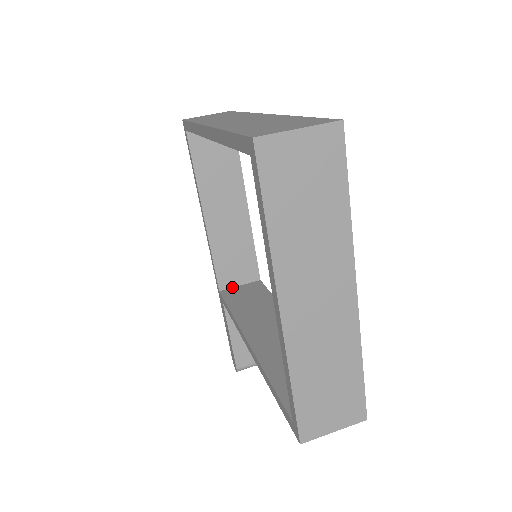
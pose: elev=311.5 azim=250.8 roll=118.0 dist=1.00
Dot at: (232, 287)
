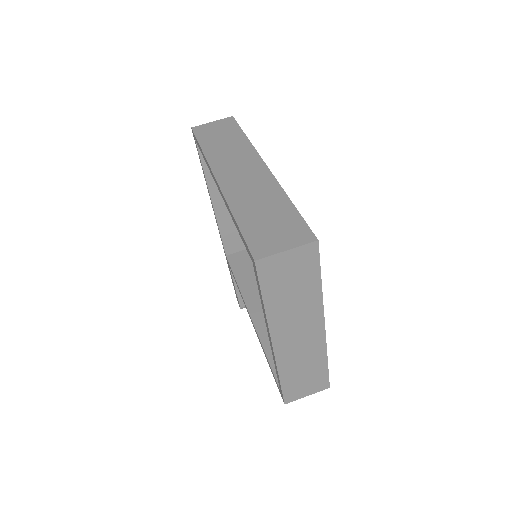
Dot at: (236, 252)
